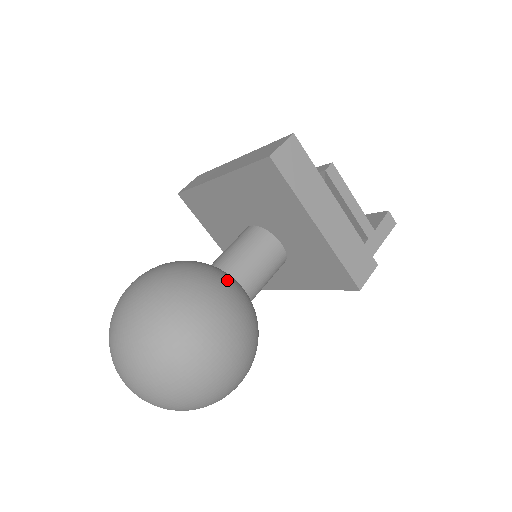
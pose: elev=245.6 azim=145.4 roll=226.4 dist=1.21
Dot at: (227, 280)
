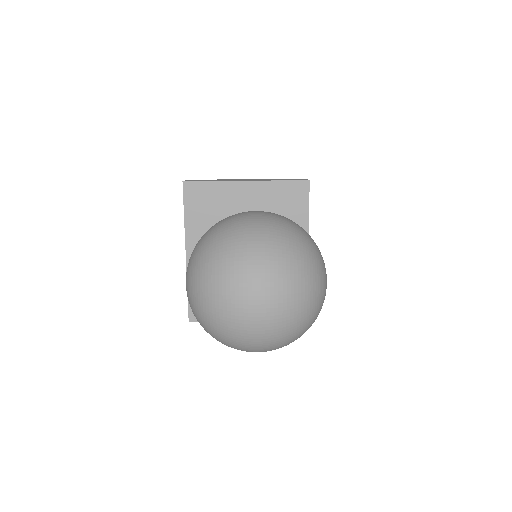
Dot at: occluded
